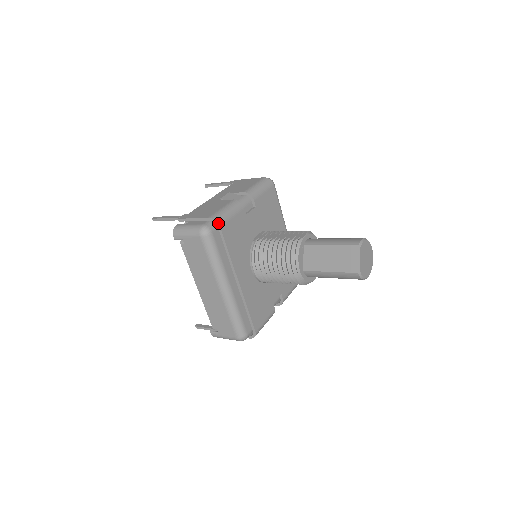
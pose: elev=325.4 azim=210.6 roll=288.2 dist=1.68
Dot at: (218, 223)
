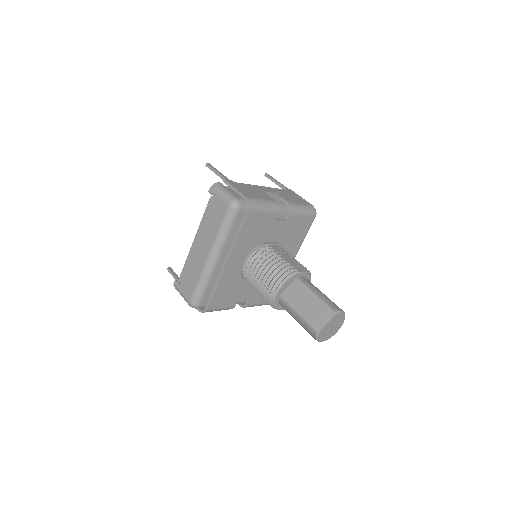
Dot at: (250, 207)
